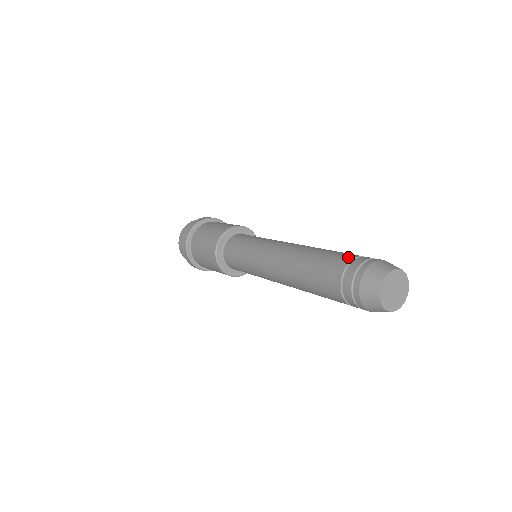
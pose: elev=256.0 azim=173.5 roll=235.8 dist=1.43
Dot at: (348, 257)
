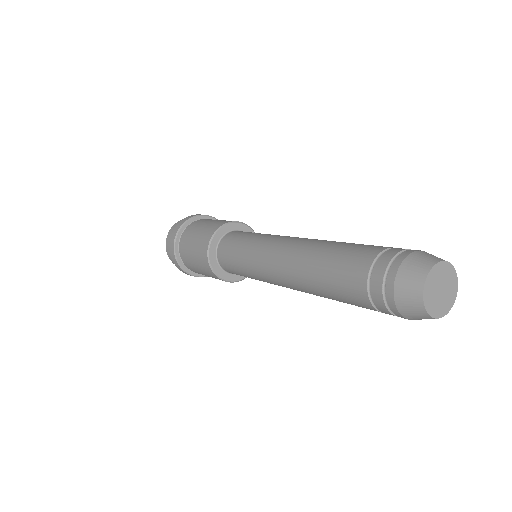
Dot at: (362, 265)
